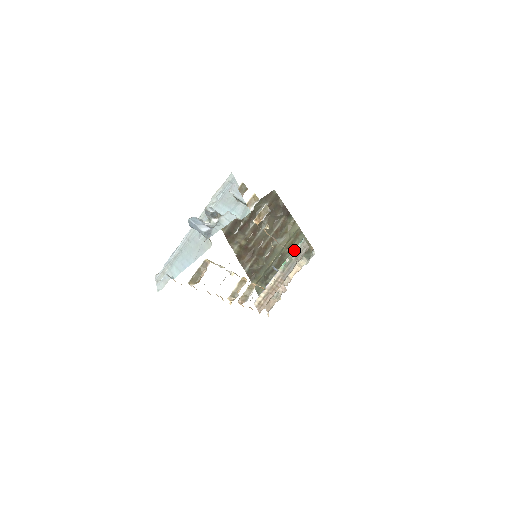
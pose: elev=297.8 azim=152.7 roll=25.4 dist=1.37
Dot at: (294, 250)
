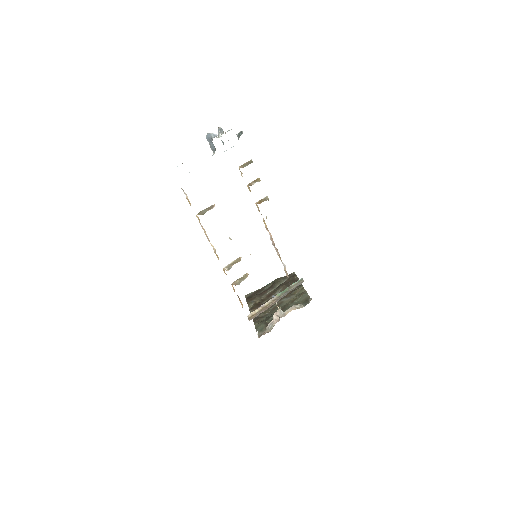
Dot at: (292, 284)
